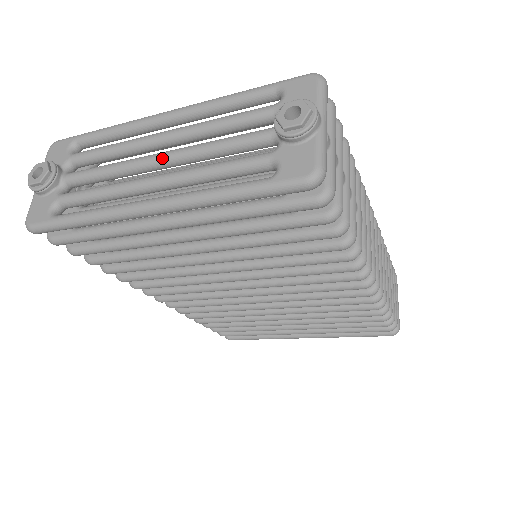
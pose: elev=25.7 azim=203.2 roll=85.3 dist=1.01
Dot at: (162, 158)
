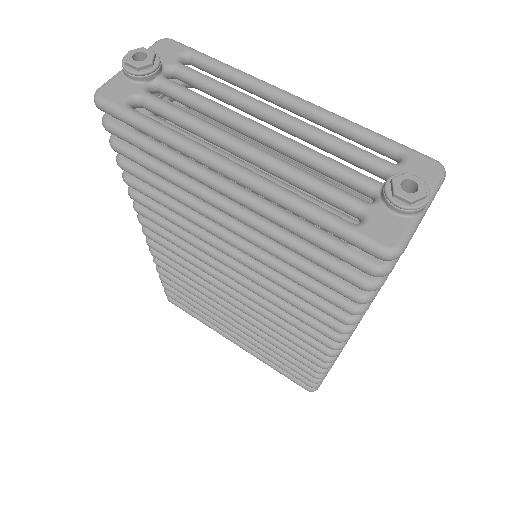
Dot at: (265, 133)
